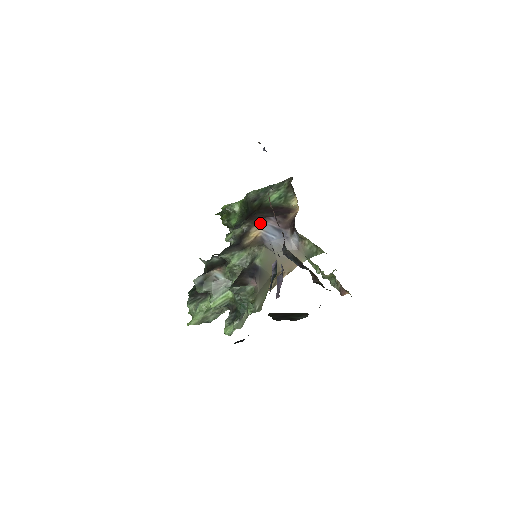
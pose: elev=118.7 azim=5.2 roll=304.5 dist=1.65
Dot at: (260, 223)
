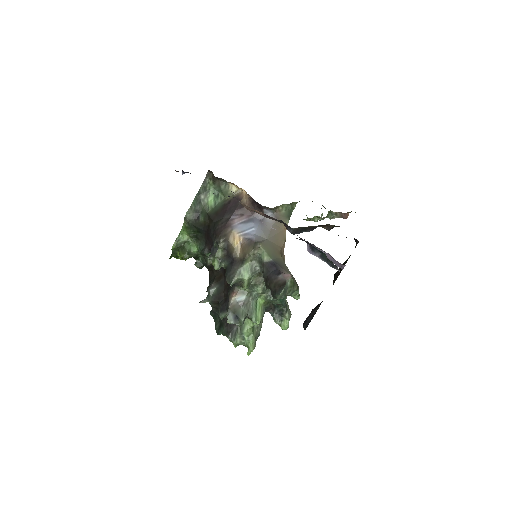
Dot at: (230, 230)
